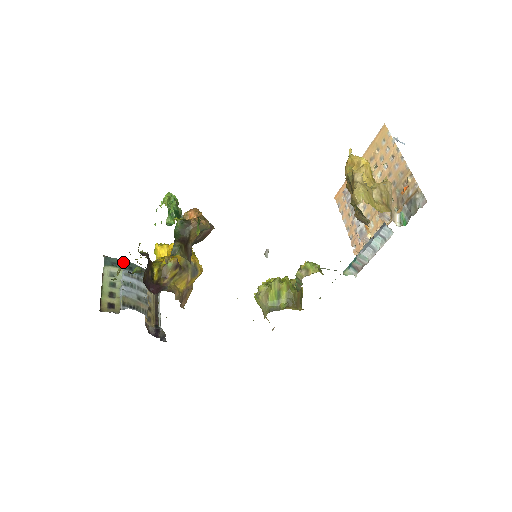
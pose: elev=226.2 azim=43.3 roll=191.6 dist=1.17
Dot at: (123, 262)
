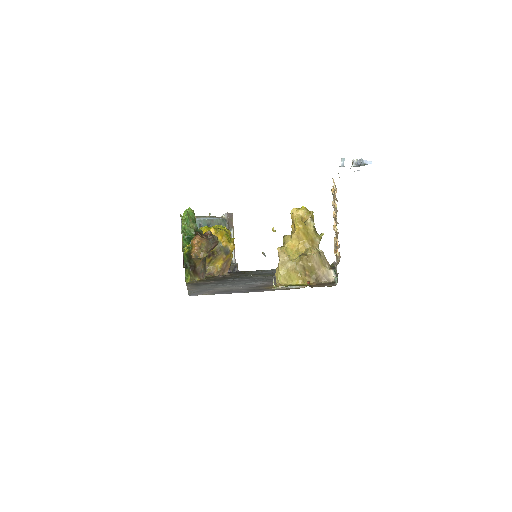
Dot at: occluded
